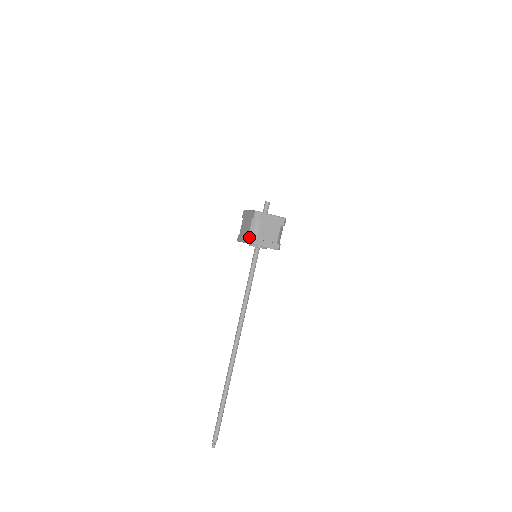
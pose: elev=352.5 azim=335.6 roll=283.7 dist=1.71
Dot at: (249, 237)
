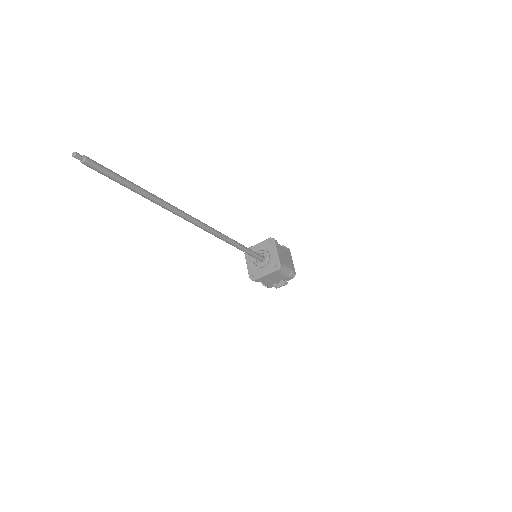
Dot at: occluded
